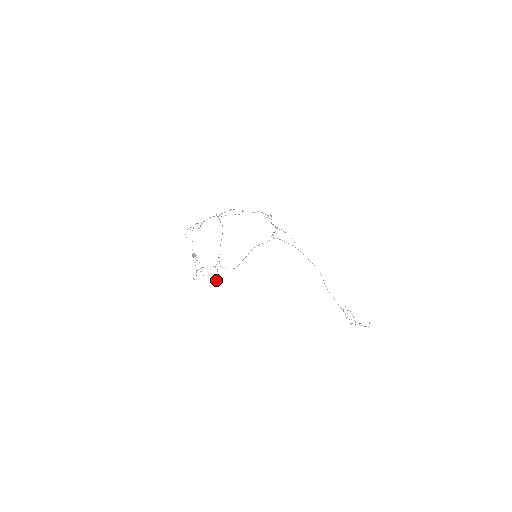
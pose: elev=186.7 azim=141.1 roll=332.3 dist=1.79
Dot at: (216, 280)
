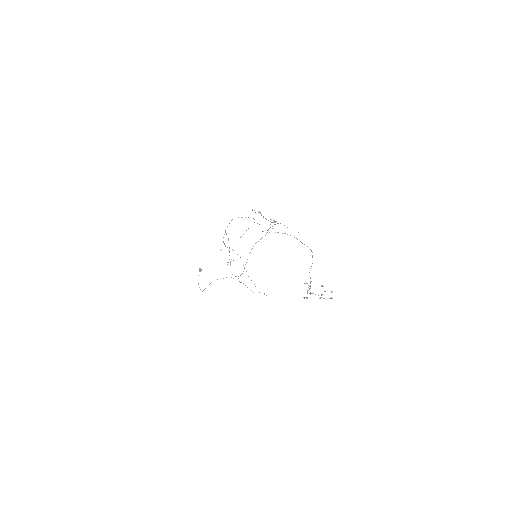
Dot at: occluded
